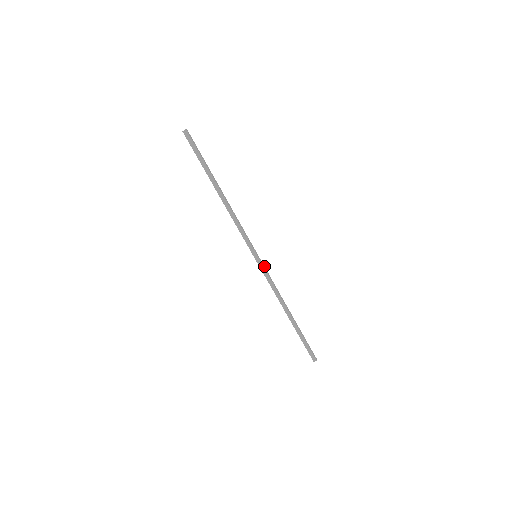
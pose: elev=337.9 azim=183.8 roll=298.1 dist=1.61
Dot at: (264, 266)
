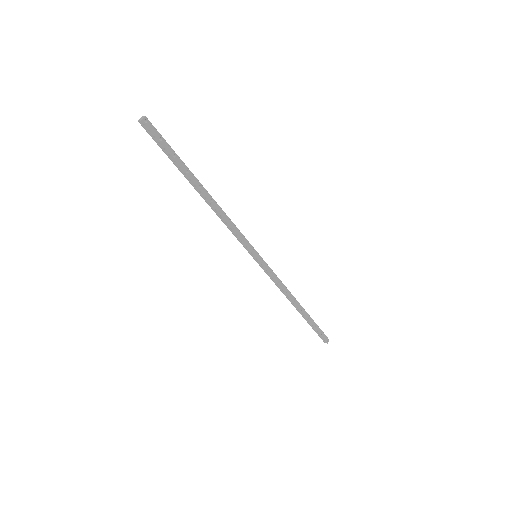
Dot at: (267, 265)
